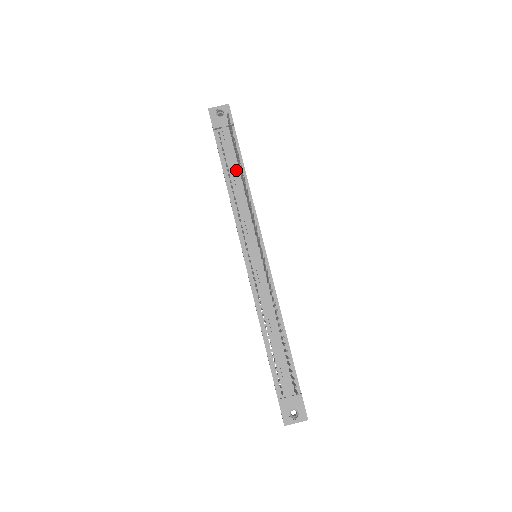
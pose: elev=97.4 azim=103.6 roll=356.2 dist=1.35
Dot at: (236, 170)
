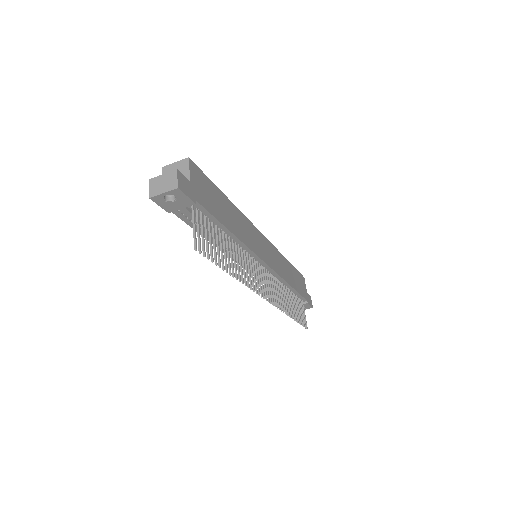
Dot at: occluded
